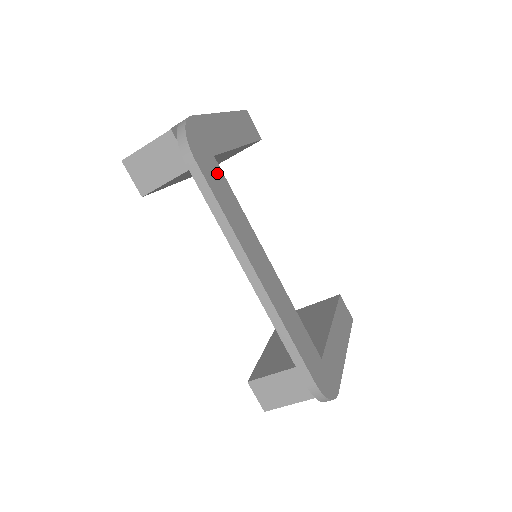
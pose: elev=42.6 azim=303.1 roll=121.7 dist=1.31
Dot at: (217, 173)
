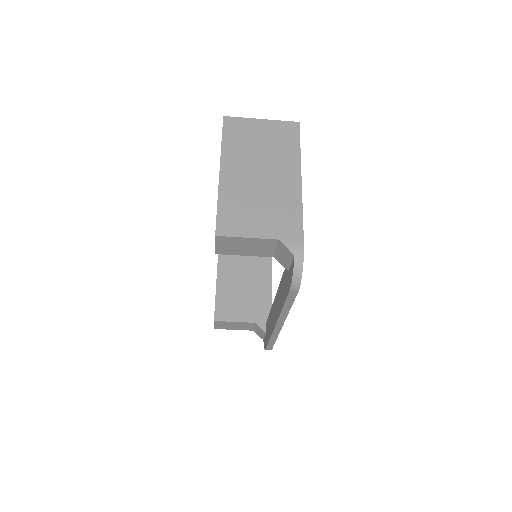
Dot at: occluded
